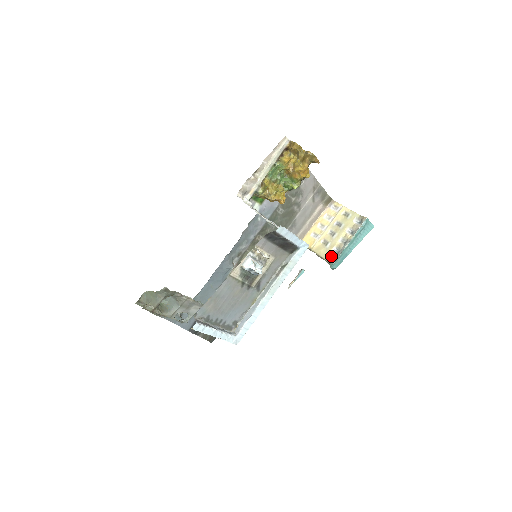
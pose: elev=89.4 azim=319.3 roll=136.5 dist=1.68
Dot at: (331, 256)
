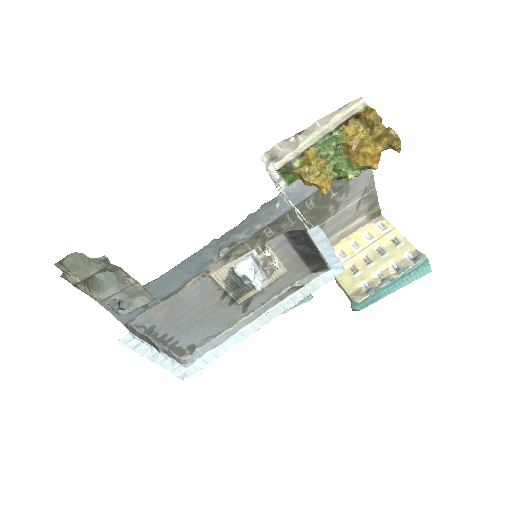
Dot at: (357, 291)
